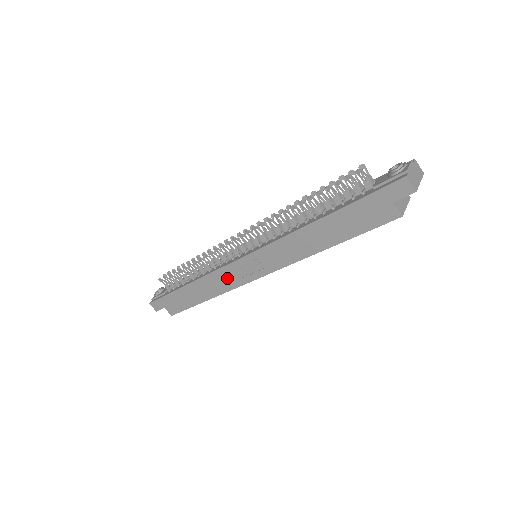
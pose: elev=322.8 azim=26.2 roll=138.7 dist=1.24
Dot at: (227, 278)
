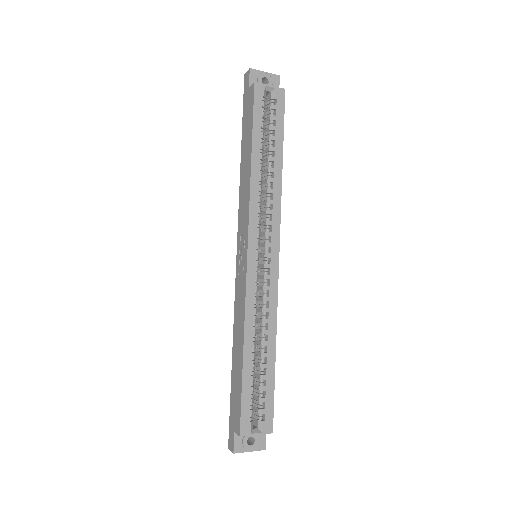
Dot at: (240, 295)
